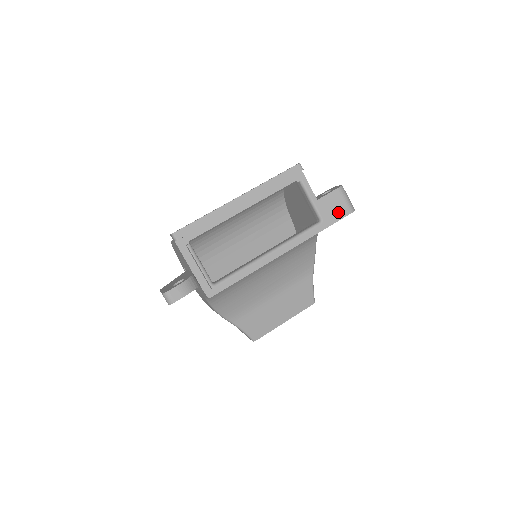
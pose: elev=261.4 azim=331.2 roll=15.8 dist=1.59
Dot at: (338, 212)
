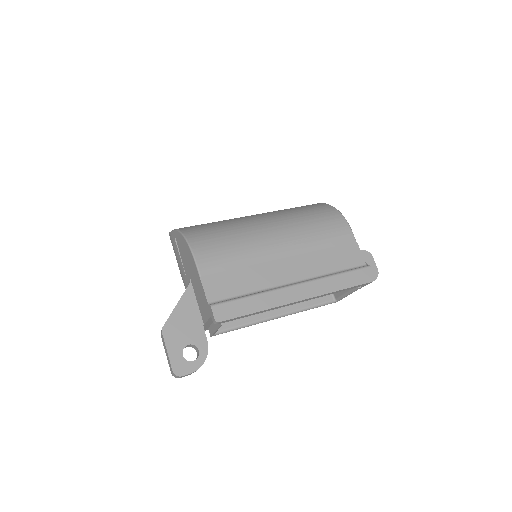
Dot at: occluded
